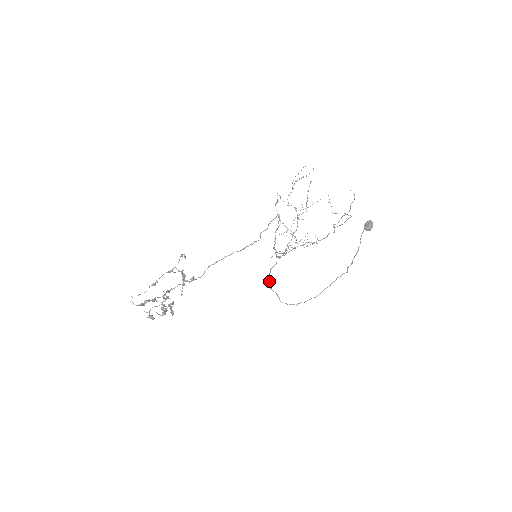
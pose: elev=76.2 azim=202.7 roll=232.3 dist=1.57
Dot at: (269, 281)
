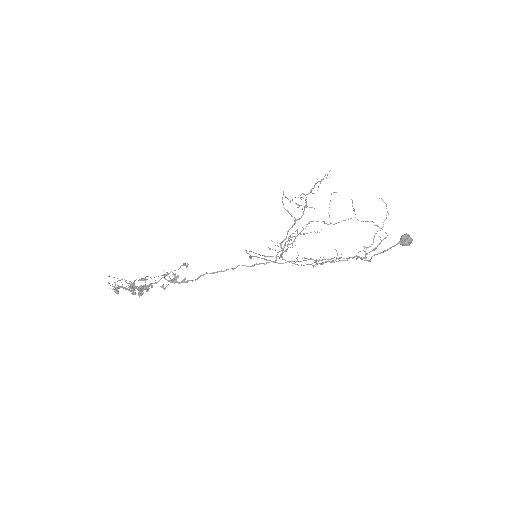
Dot at: occluded
